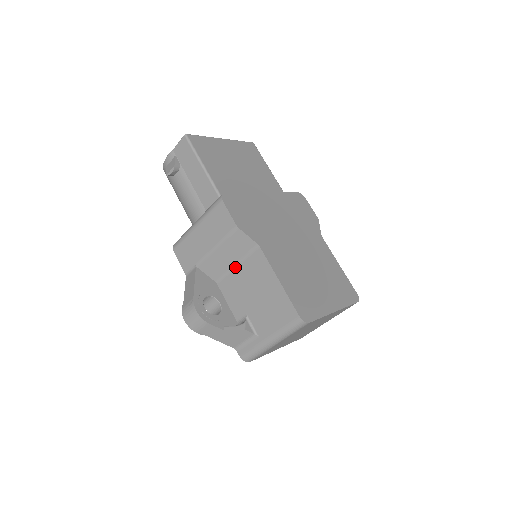
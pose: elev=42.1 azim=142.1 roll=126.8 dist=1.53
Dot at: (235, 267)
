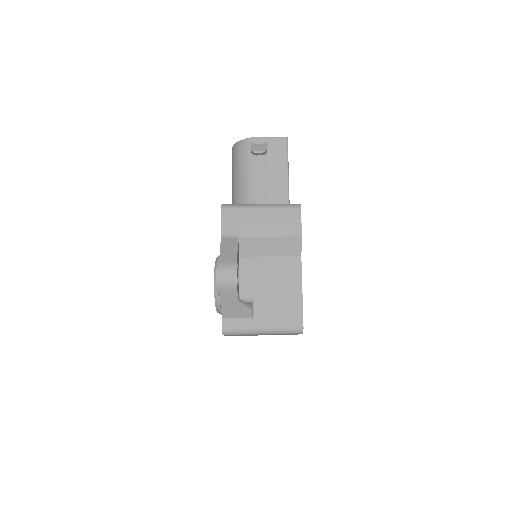
Dot at: (268, 259)
